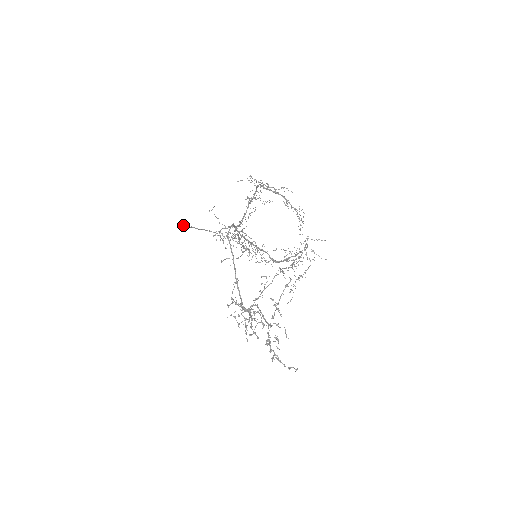
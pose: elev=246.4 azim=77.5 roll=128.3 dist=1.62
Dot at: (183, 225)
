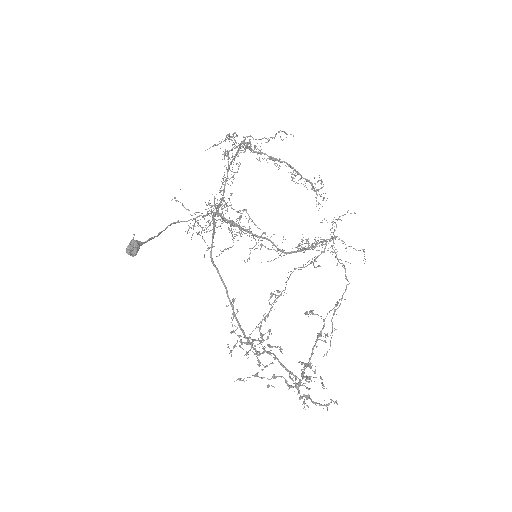
Dot at: (135, 247)
